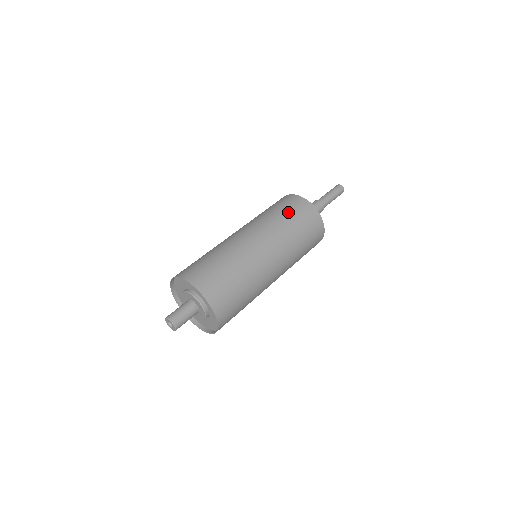
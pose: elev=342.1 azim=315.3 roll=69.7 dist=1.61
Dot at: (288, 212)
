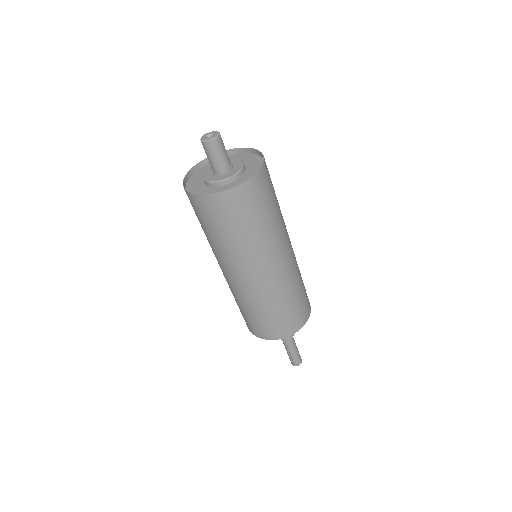
Dot at: occluded
